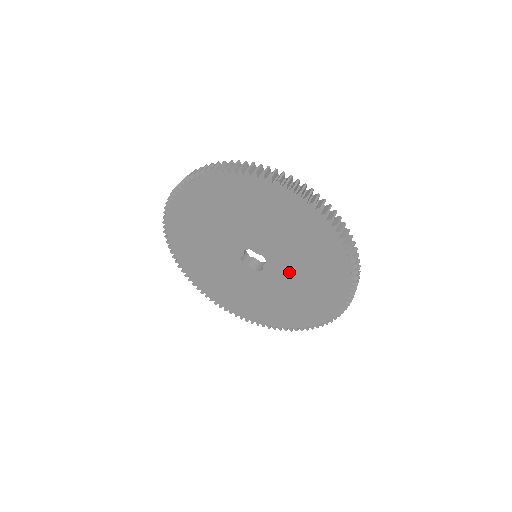
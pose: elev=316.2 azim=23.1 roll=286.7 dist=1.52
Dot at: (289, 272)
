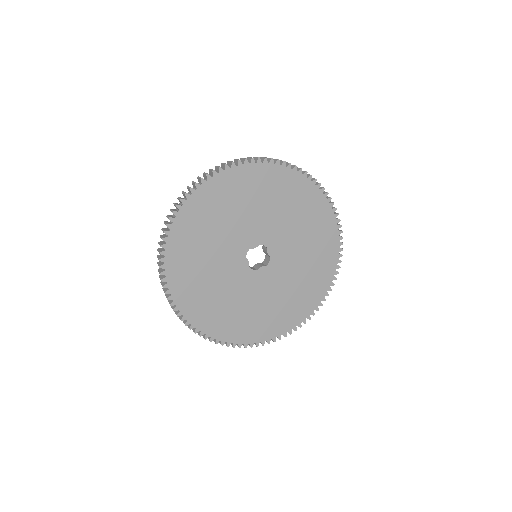
Dot at: (276, 283)
